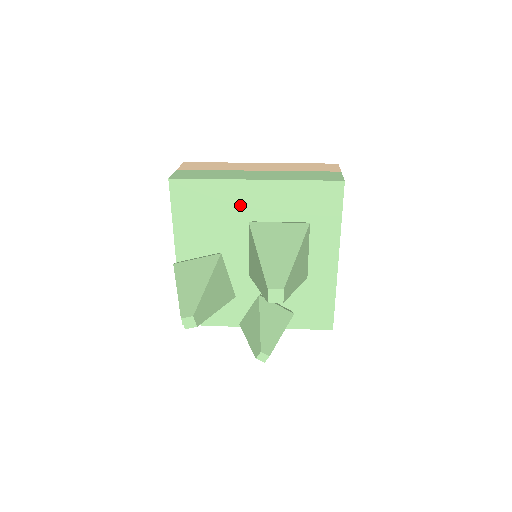
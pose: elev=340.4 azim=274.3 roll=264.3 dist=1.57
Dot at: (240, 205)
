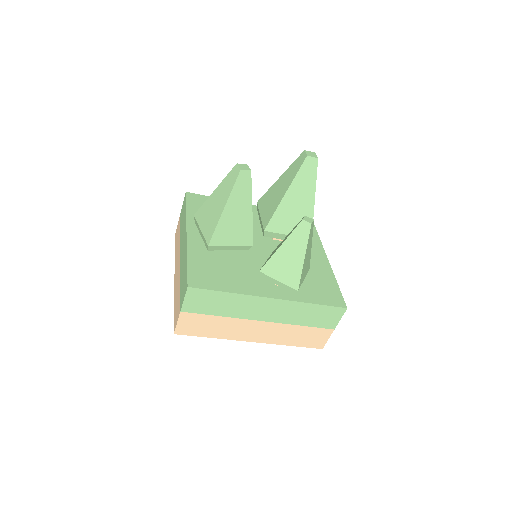
Dot at: occluded
